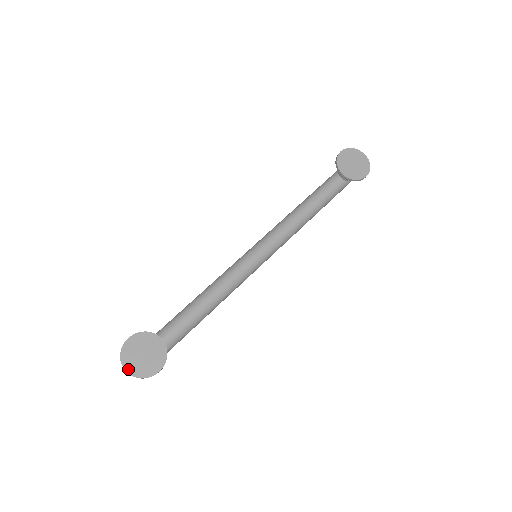
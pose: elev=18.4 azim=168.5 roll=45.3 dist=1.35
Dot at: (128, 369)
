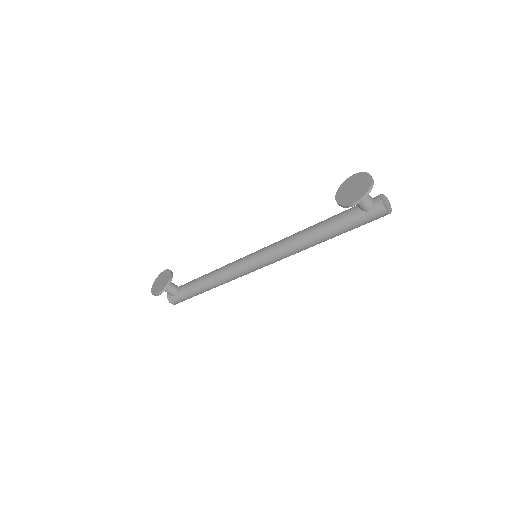
Dot at: (153, 286)
